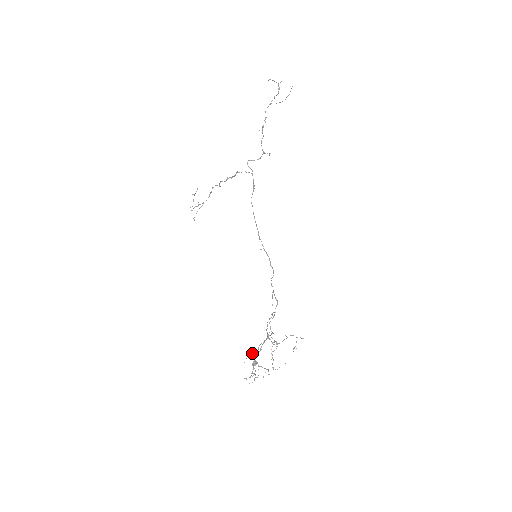
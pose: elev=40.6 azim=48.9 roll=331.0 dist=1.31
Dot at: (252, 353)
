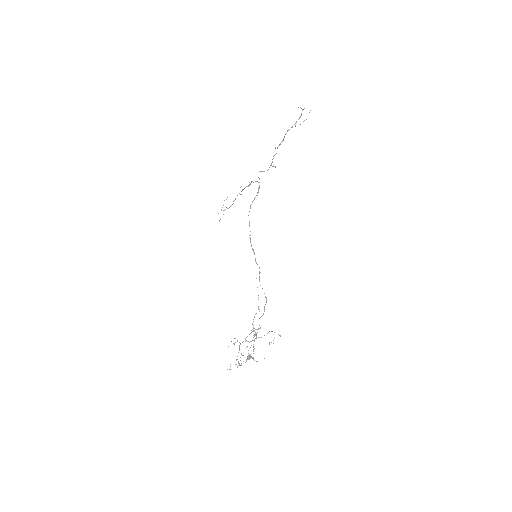
Dot at: occluded
